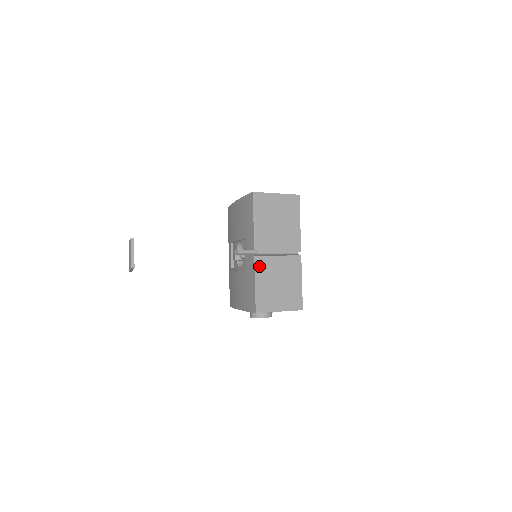
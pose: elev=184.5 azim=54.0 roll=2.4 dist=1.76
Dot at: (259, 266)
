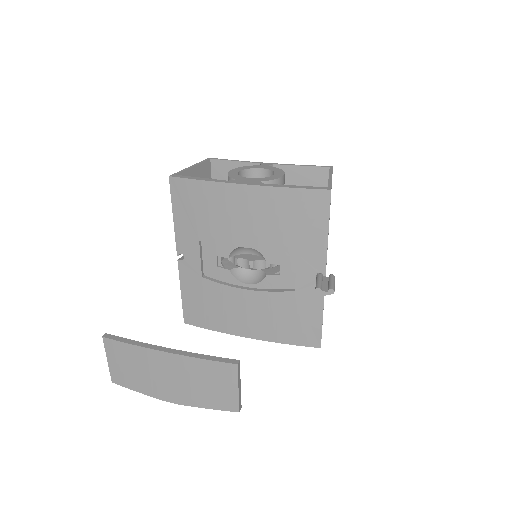
Dot at: occluded
